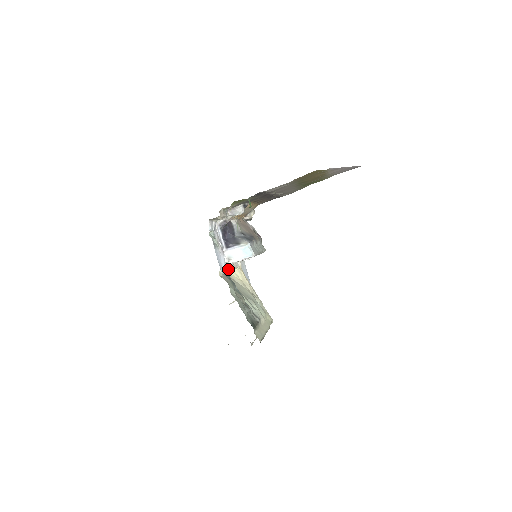
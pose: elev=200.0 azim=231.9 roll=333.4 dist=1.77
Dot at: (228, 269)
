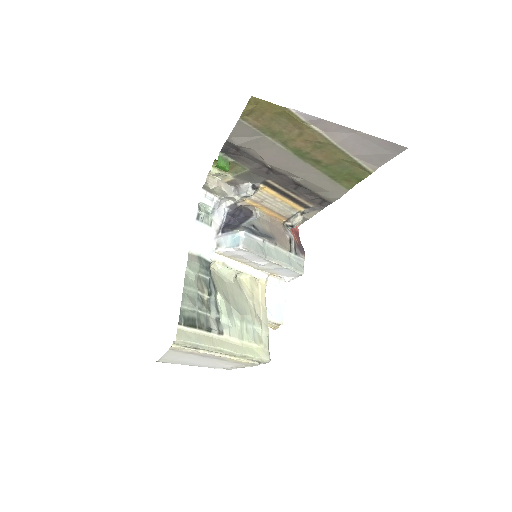
Dot at: (218, 259)
